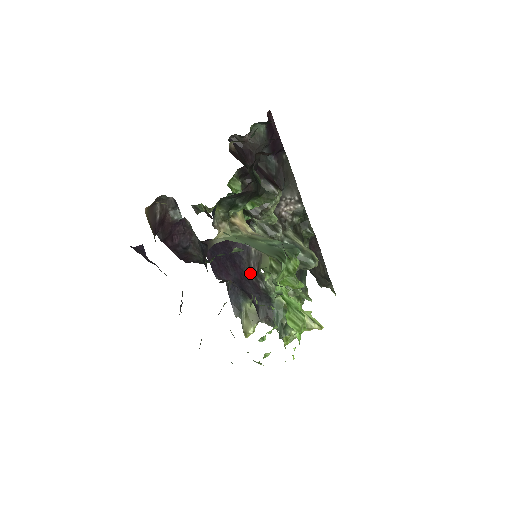
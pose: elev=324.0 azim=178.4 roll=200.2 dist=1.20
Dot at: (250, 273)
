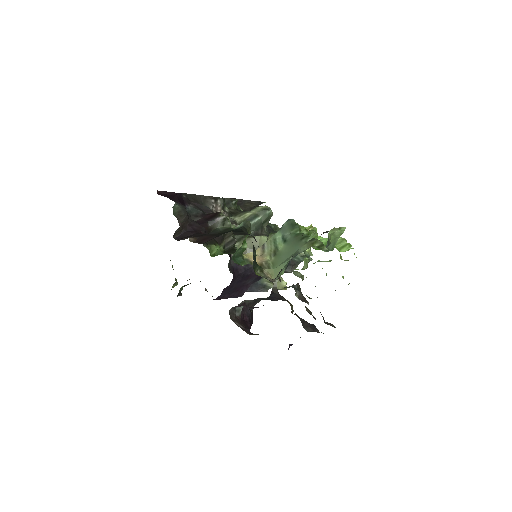
Dot at: occluded
